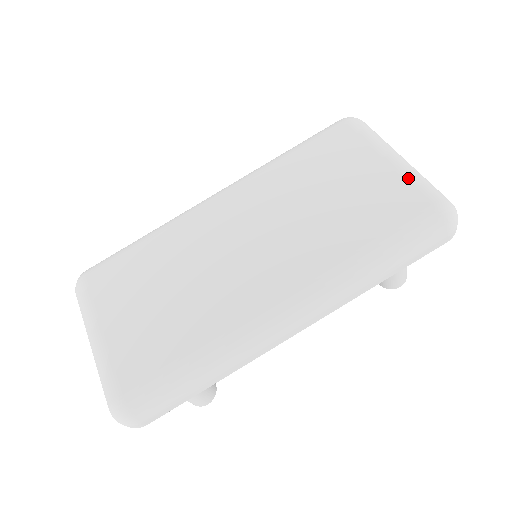
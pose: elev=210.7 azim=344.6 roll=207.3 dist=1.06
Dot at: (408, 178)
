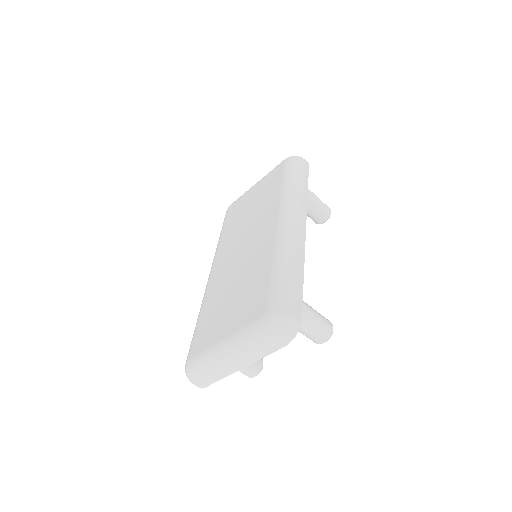
Dot at: (268, 174)
